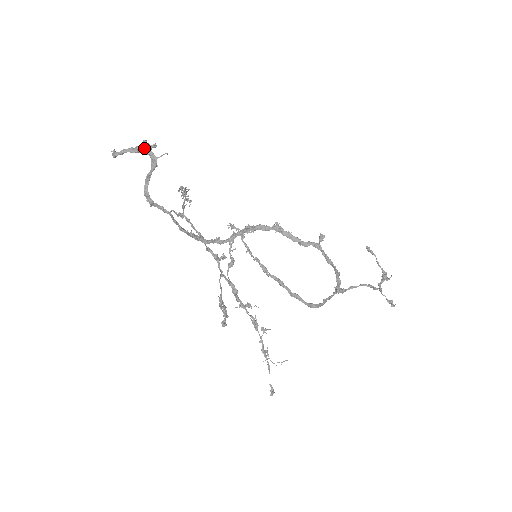
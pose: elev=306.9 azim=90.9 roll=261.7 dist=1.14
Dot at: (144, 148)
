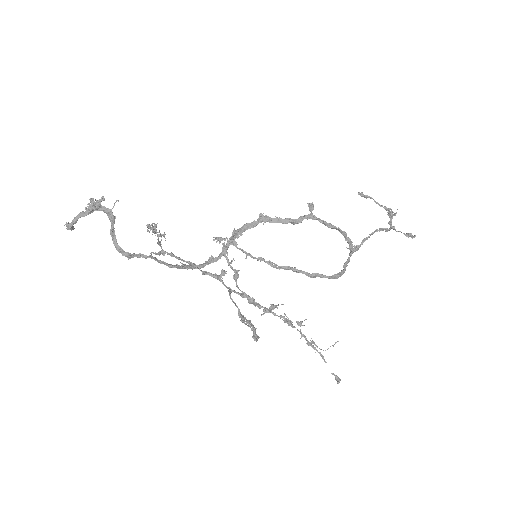
Dot at: (93, 206)
